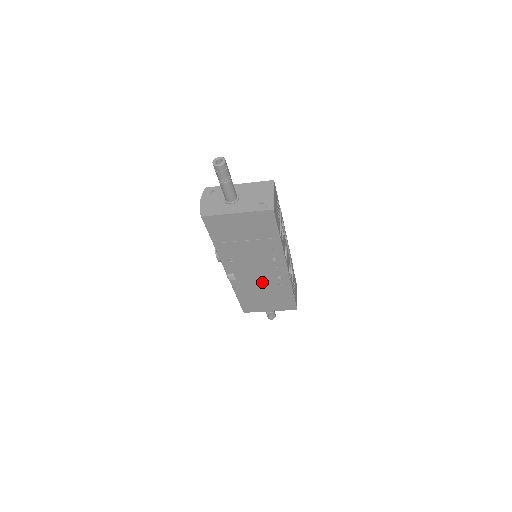
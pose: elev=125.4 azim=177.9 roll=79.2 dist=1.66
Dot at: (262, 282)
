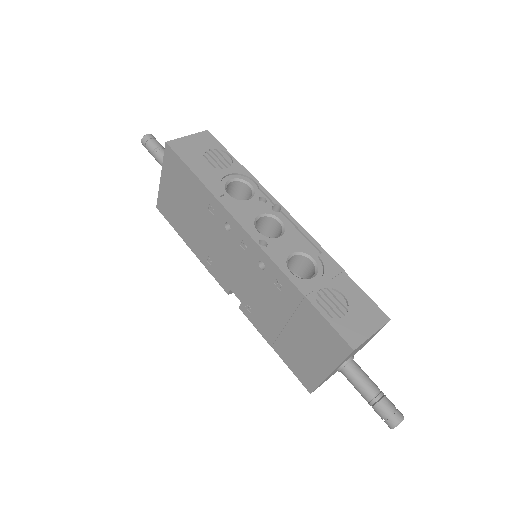
Dot at: (260, 291)
